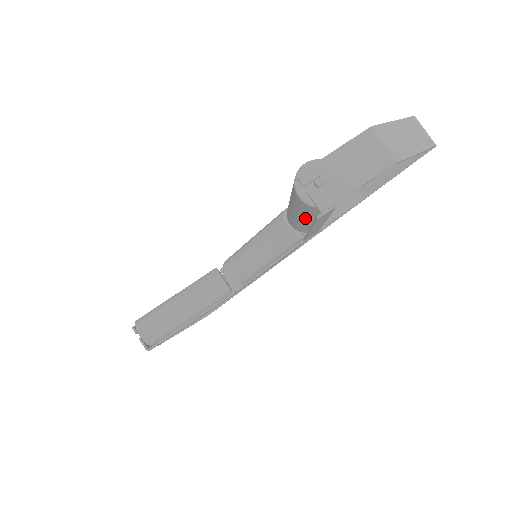
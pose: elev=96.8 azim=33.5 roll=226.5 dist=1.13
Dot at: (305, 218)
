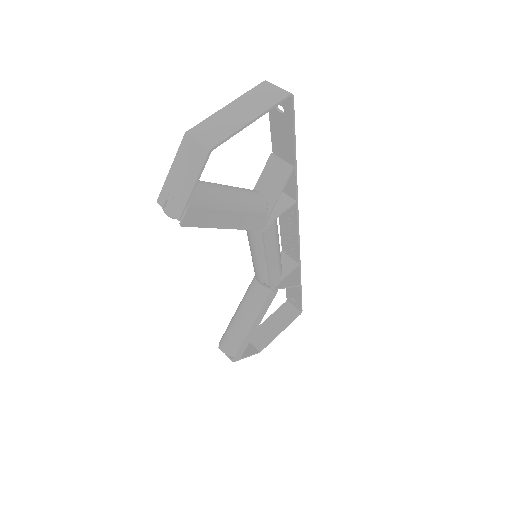
Dot at: occluded
